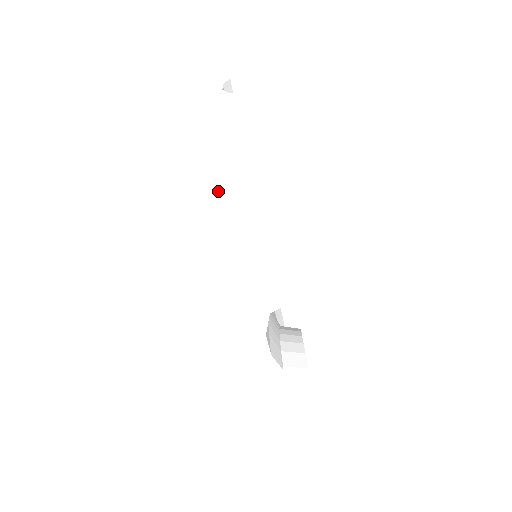
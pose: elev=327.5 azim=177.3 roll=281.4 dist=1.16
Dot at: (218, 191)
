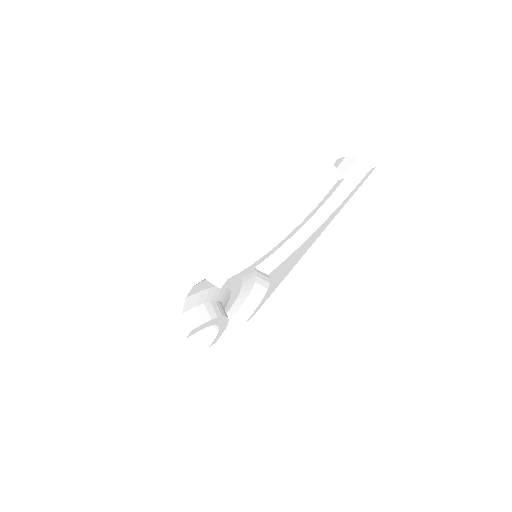
Dot at: (267, 200)
